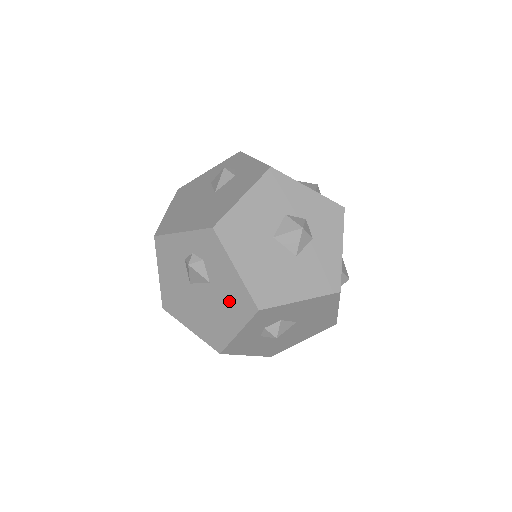
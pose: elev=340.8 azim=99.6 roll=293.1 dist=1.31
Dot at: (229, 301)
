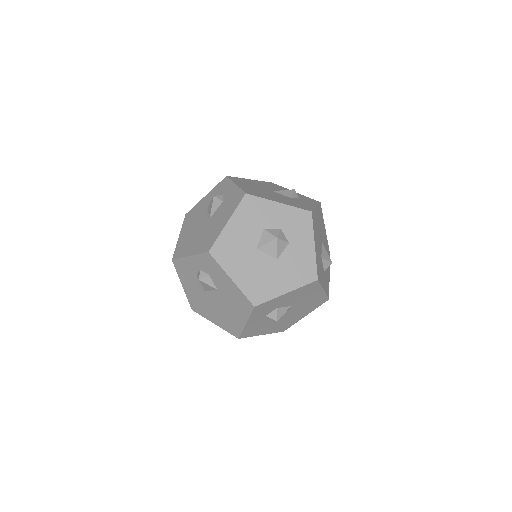
Dot at: (234, 302)
